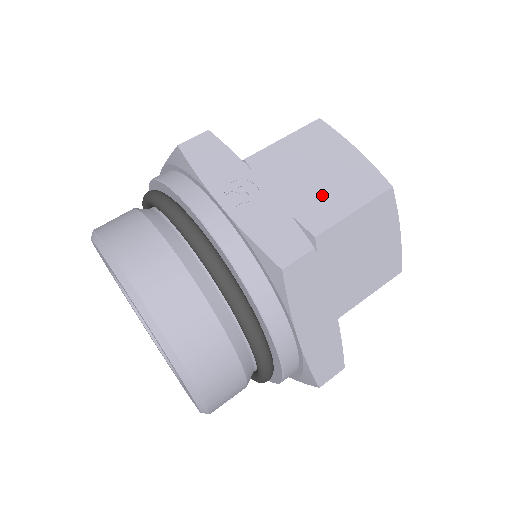
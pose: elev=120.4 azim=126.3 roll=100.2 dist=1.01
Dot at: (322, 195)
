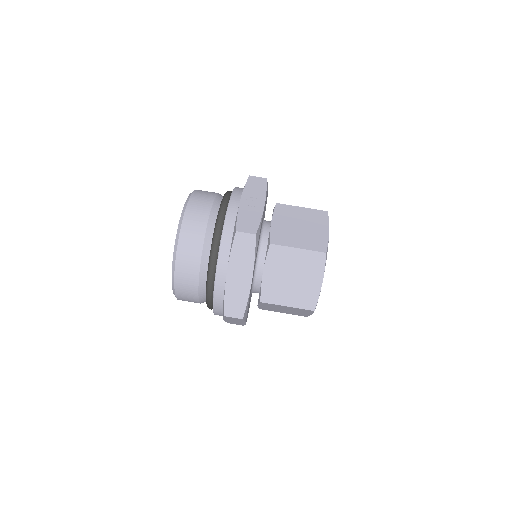
Dot at: (292, 234)
